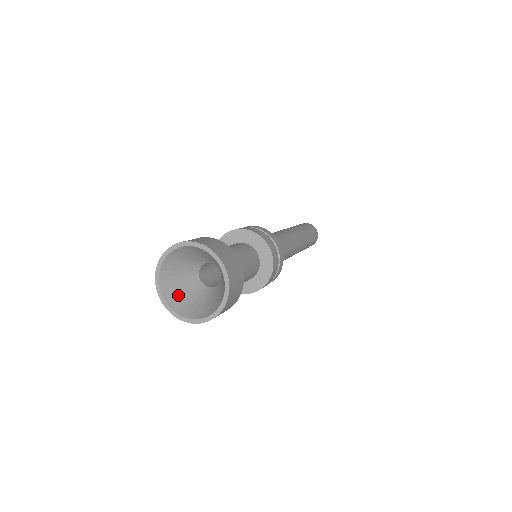
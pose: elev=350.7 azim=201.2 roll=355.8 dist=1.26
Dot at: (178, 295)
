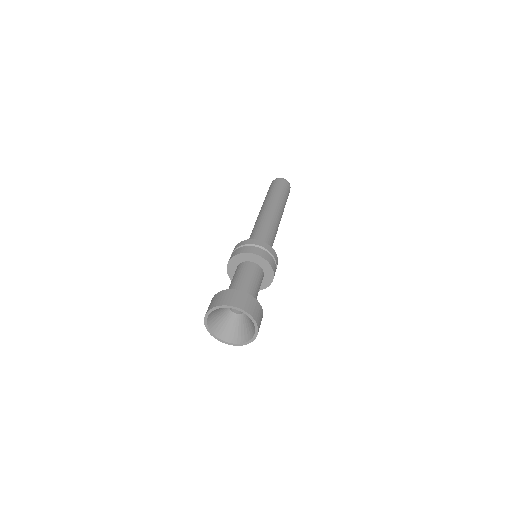
Dot at: (220, 327)
